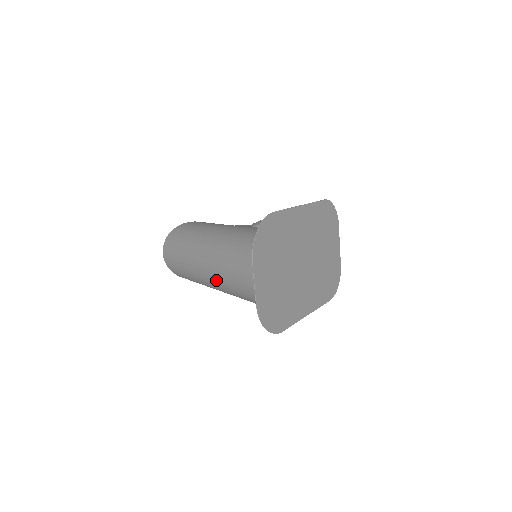
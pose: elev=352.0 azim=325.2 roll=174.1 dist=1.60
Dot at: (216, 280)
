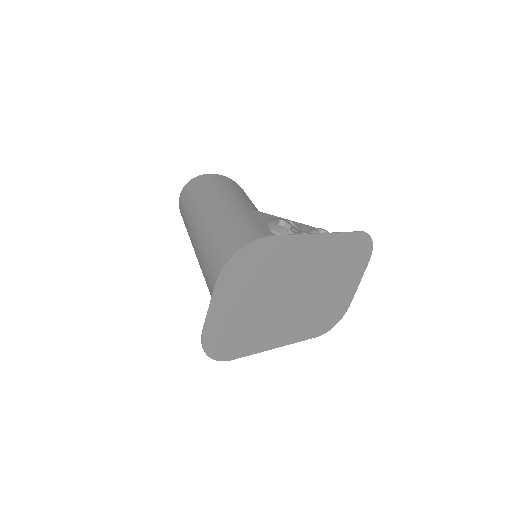
Dot at: (200, 263)
